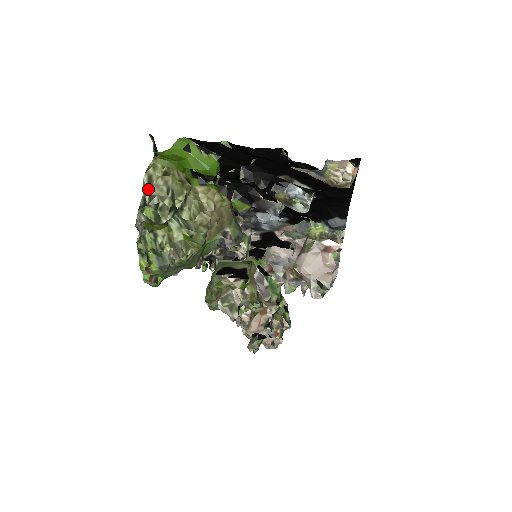
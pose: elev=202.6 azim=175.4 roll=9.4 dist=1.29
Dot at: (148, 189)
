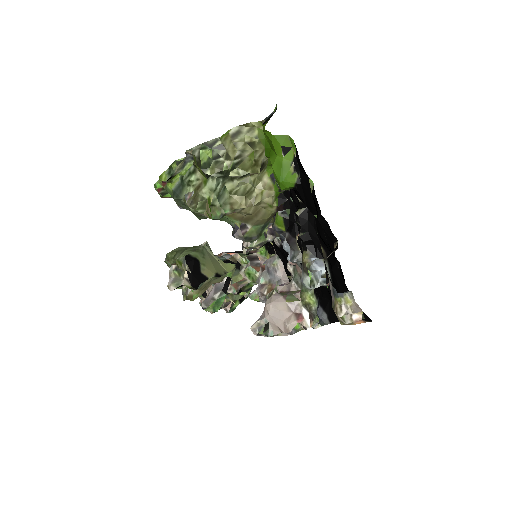
Dot at: (226, 139)
